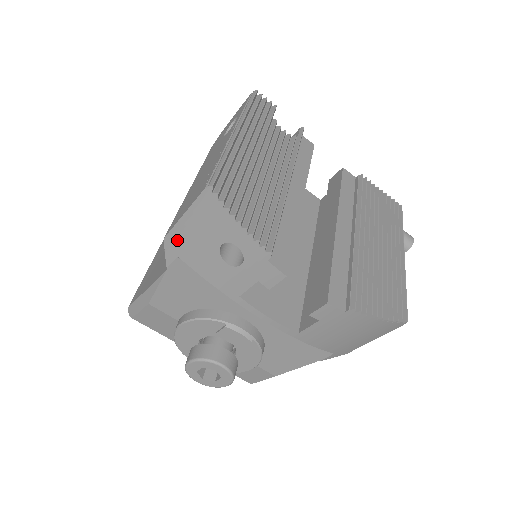
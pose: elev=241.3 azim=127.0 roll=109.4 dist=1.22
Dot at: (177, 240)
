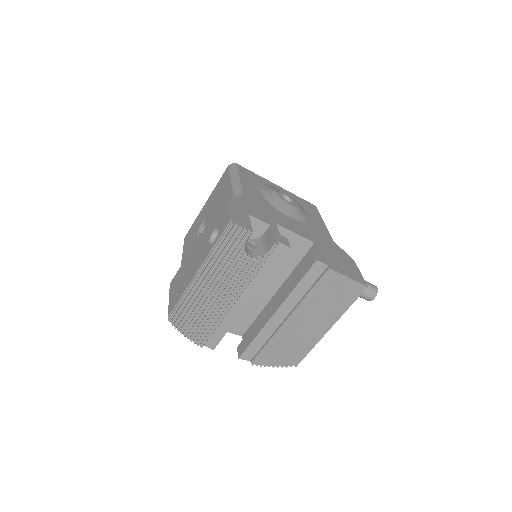
Dot at: occluded
